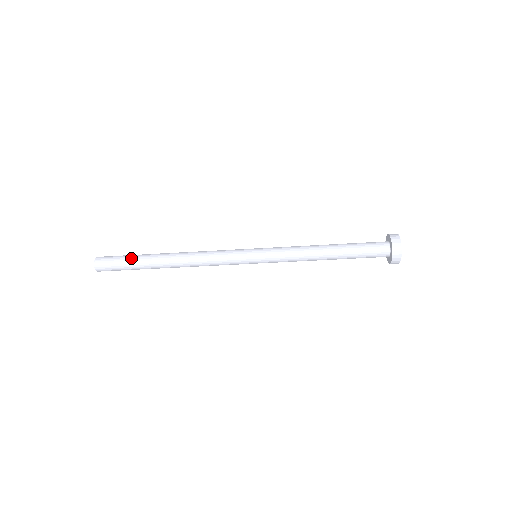
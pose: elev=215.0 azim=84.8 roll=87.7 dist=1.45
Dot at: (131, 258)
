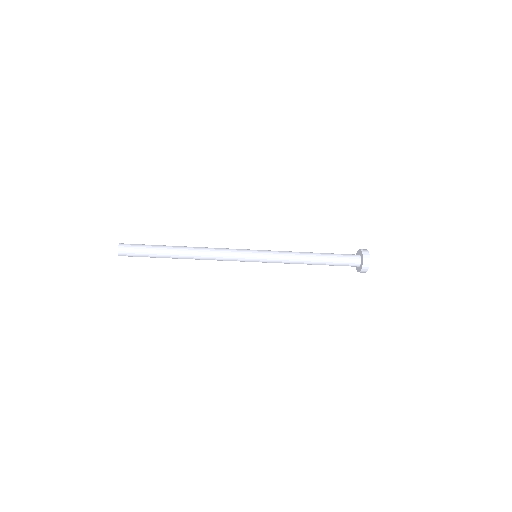
Dot at: (151, 253)
